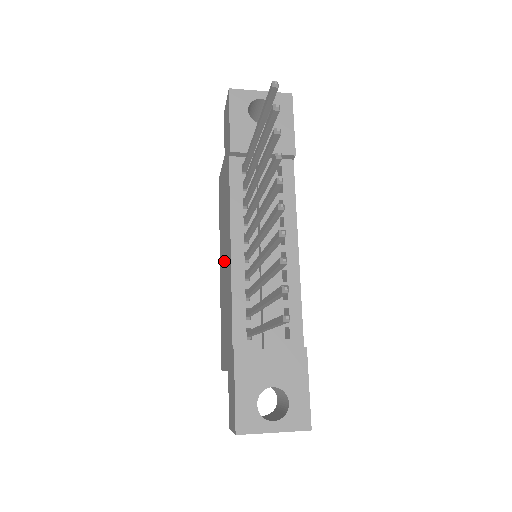
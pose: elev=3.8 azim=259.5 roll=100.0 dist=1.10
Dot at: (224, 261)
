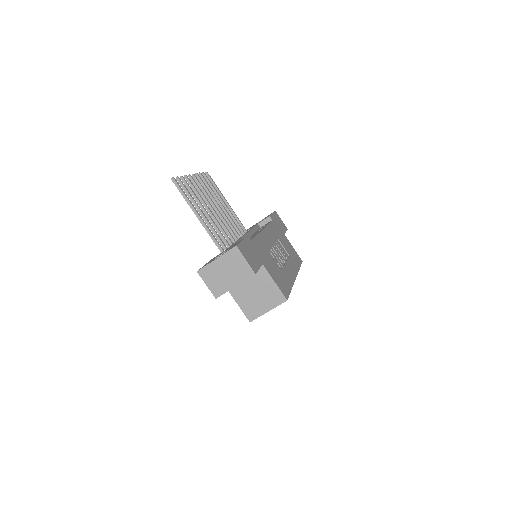
Dot at: occluded
